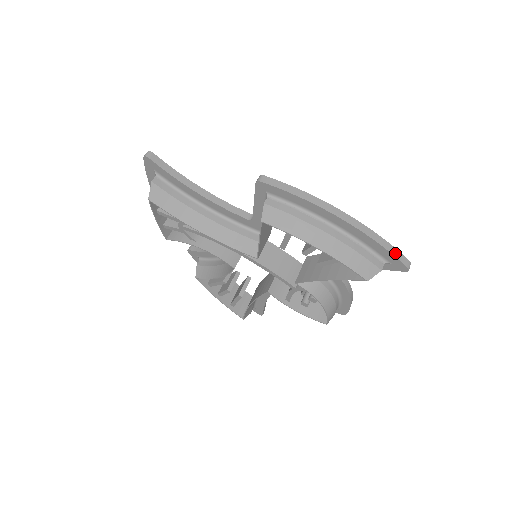
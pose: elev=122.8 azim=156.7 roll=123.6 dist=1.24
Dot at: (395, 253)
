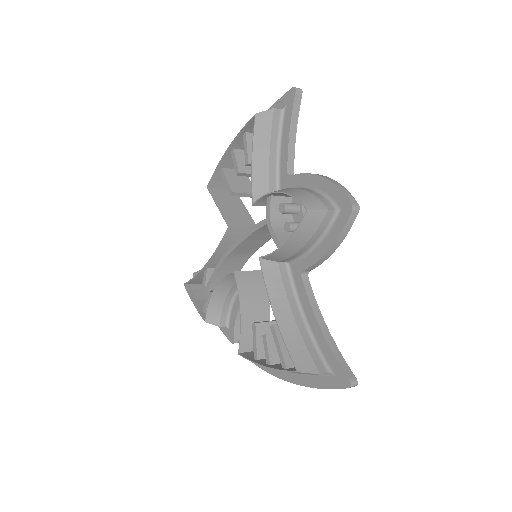
Dot at: (282, 99)
